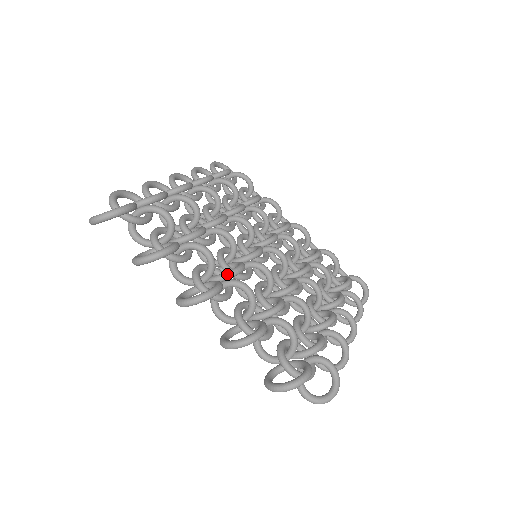
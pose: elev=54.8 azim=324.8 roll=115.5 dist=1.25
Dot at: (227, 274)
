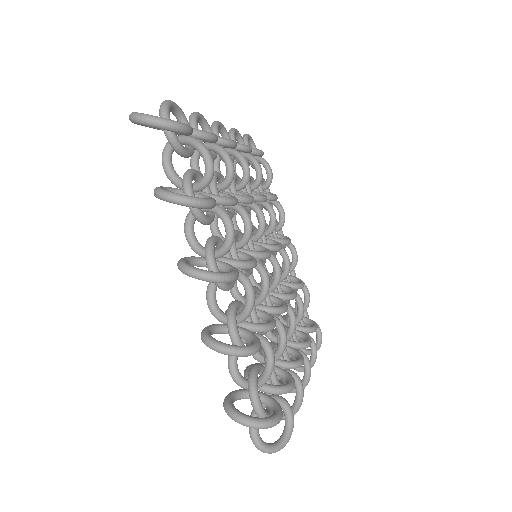
Dot at: (240, 263)
